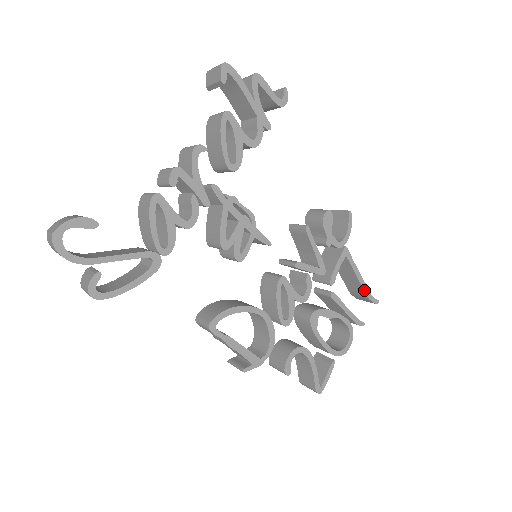
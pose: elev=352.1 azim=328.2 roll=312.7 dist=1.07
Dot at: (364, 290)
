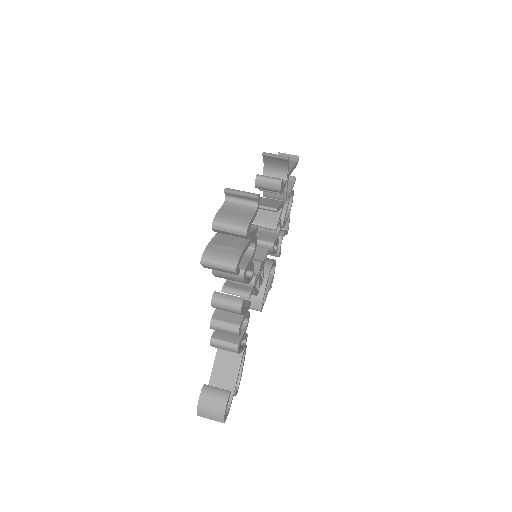
Dot at: occluded
